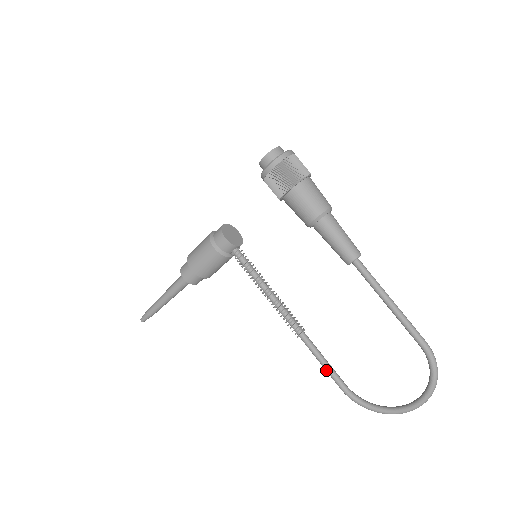
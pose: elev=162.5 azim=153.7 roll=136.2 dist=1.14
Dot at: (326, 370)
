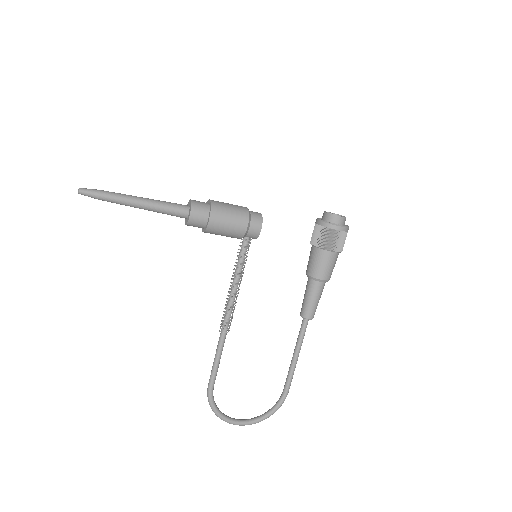
Dot at: (215, 367)
